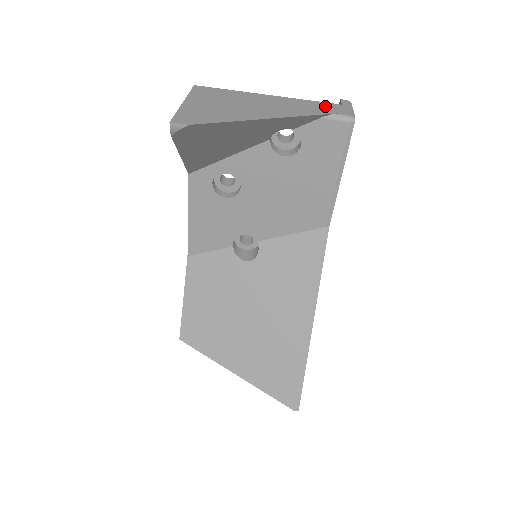
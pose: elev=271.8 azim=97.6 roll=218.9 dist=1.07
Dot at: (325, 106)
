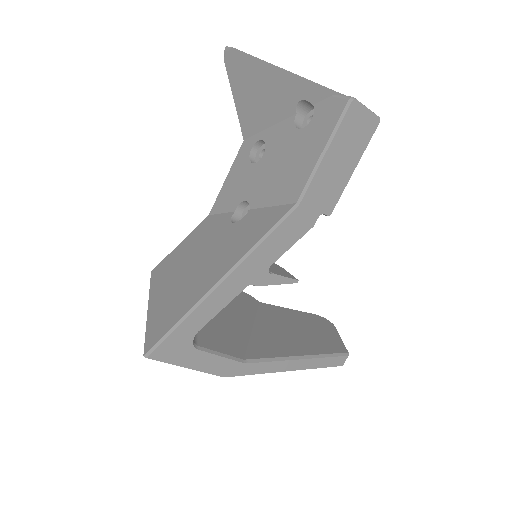
Dot at: occluded
